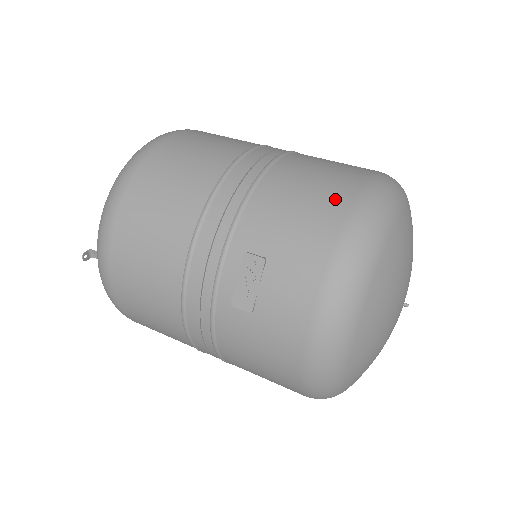
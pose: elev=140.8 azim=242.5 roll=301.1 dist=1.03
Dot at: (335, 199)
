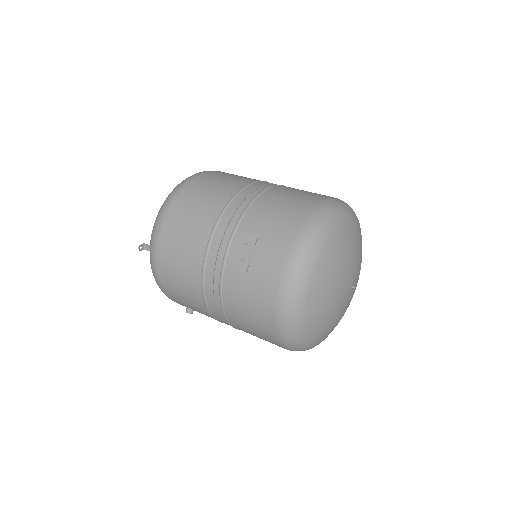
Dot at: (303, 206)
